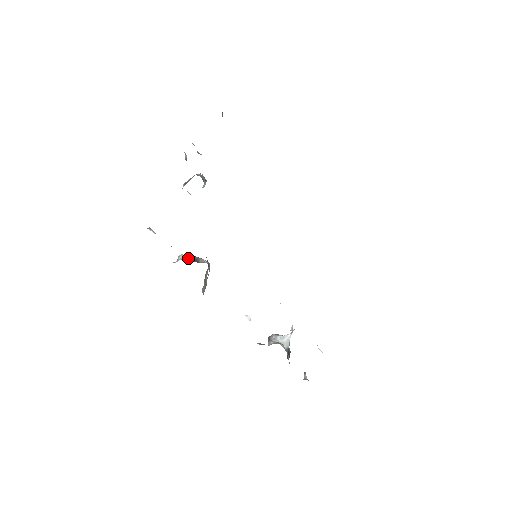
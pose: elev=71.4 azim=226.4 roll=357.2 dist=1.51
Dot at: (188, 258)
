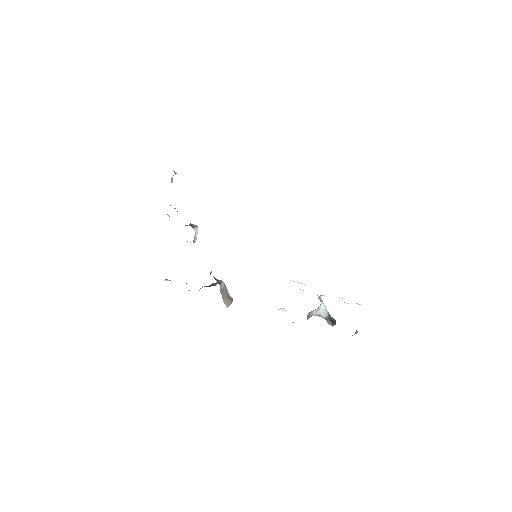
Dot at: occluded
